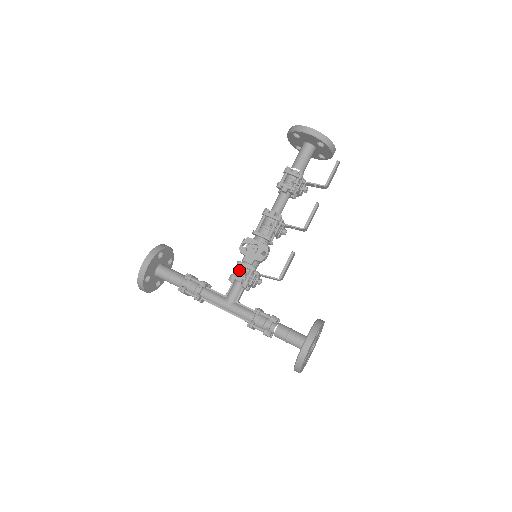
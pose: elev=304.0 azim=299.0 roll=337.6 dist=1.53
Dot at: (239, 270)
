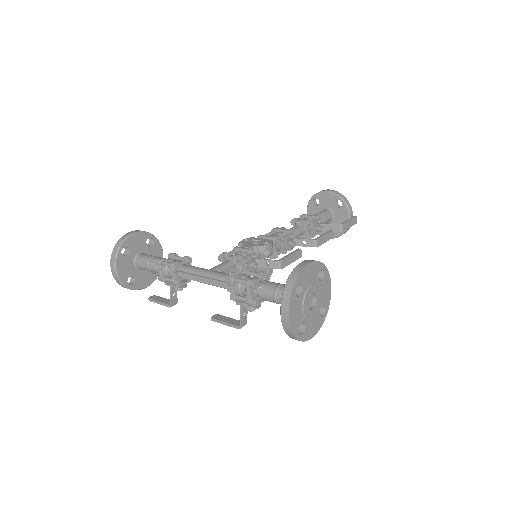
Dot at: occluded
